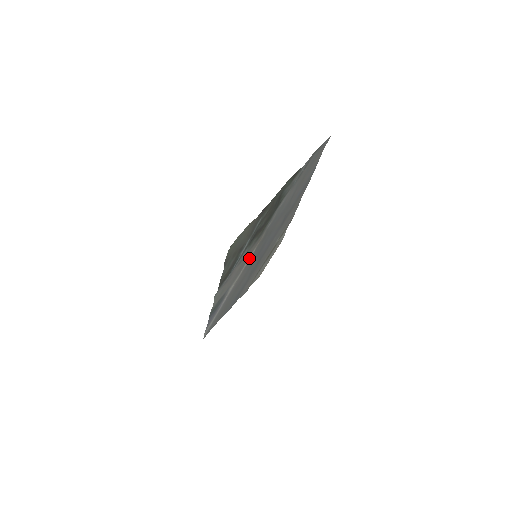
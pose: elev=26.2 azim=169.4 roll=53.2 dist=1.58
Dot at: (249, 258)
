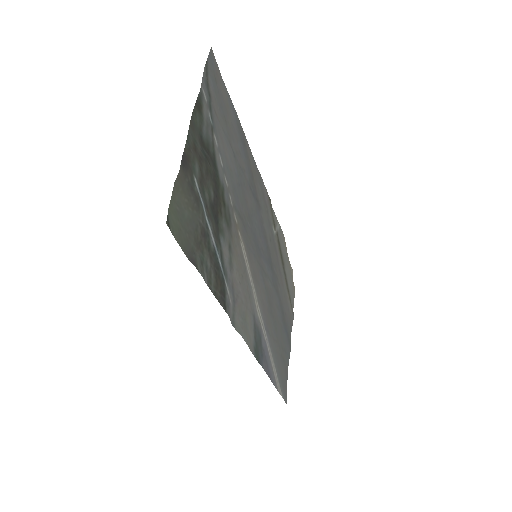
Dot at: (245, 259)
